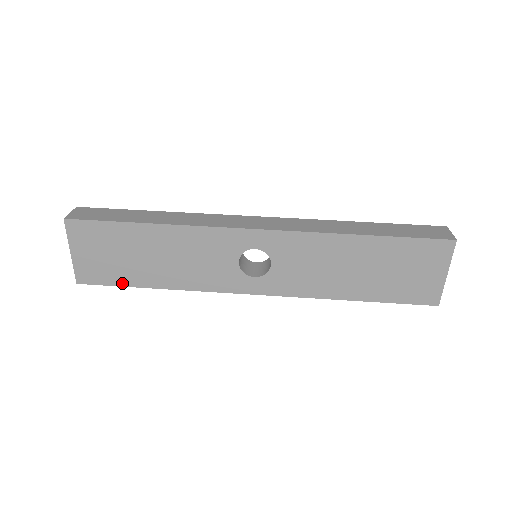
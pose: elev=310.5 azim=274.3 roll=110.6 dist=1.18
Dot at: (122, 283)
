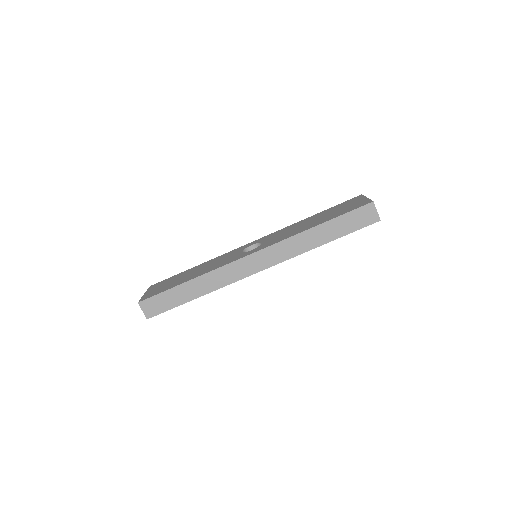
Dot at: occluded
